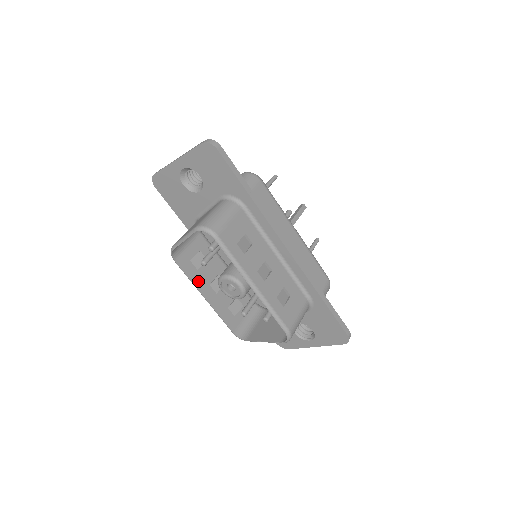
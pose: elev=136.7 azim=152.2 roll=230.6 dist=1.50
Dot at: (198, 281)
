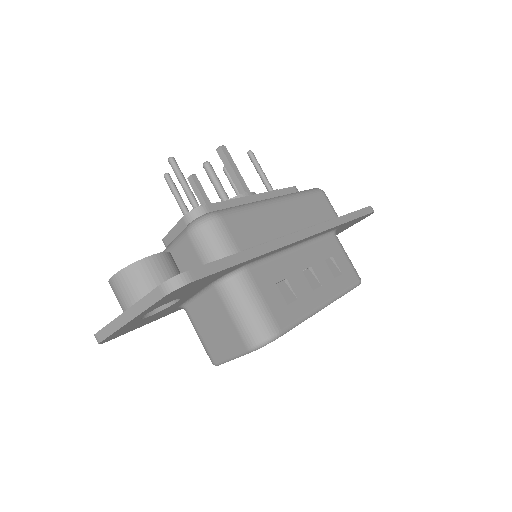
Dot at: occluded
